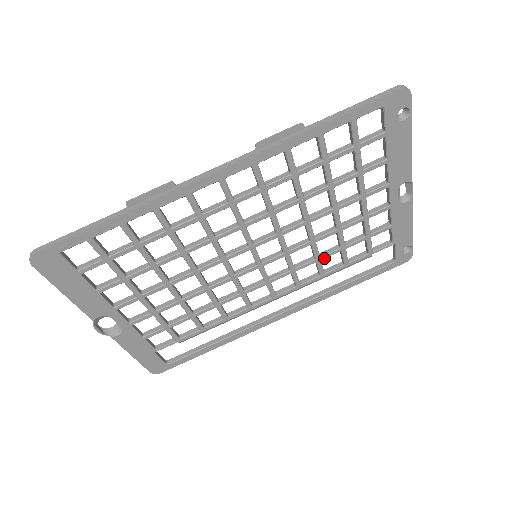
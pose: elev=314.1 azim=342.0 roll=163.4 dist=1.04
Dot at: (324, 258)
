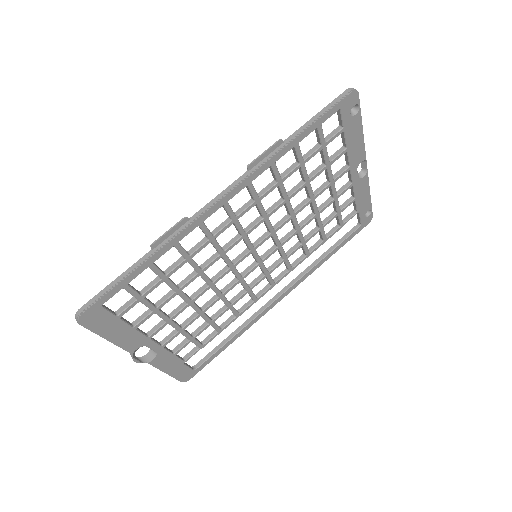
Dot at: (308, 240)
